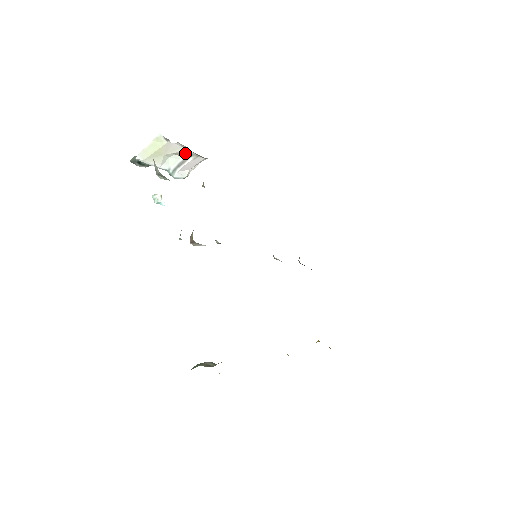
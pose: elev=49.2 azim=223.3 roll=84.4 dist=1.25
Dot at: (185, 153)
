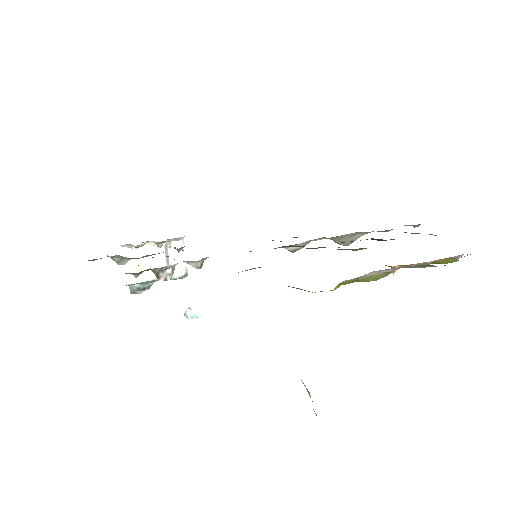
Dot at: (161, 249)
